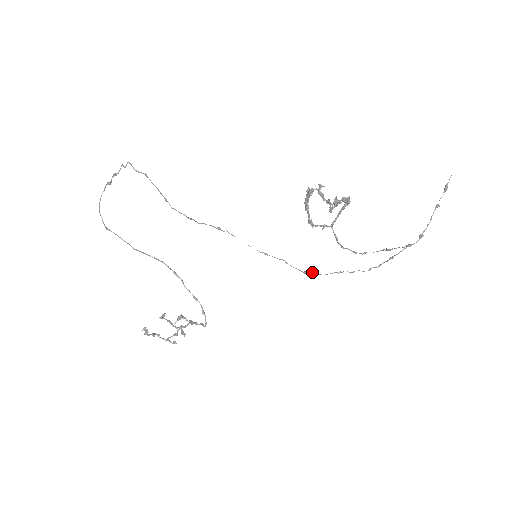
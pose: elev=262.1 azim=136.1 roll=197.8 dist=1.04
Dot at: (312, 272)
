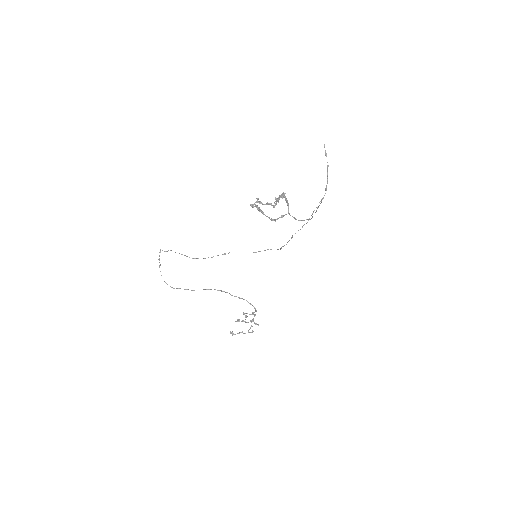
Dot at: (282, 246)
